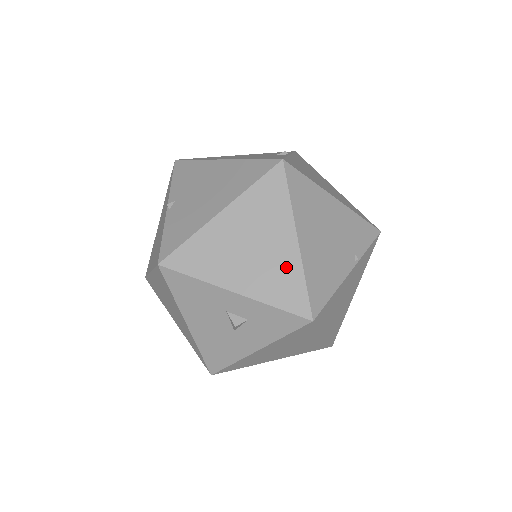
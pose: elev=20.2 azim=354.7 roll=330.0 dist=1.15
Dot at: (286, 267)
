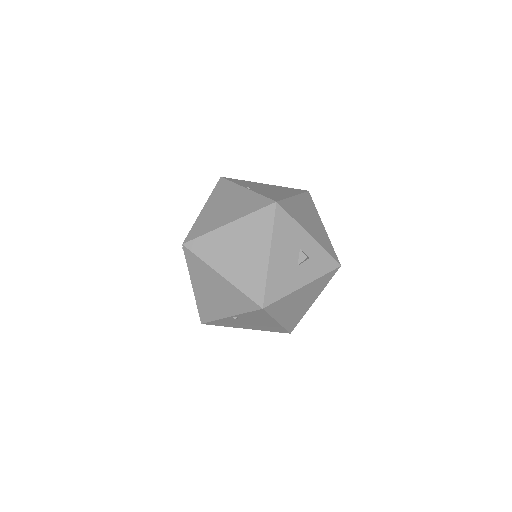
Dot at: (324, 236)
